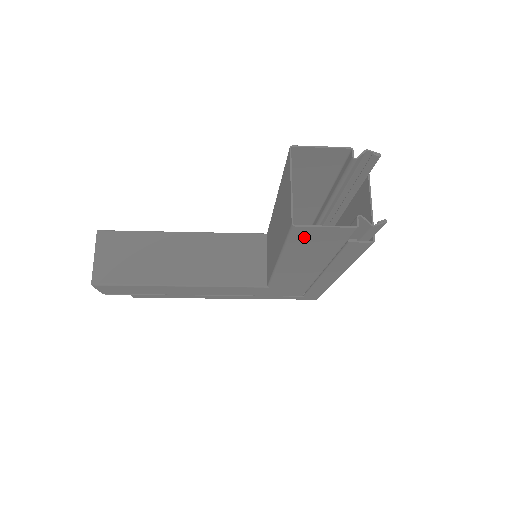
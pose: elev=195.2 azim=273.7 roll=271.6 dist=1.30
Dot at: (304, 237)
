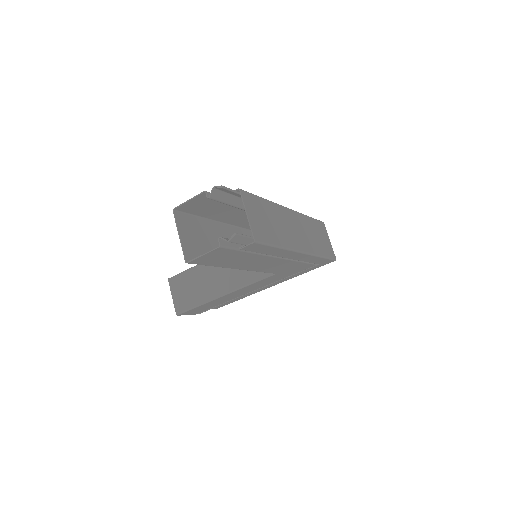
Dot at: (208, 261)
